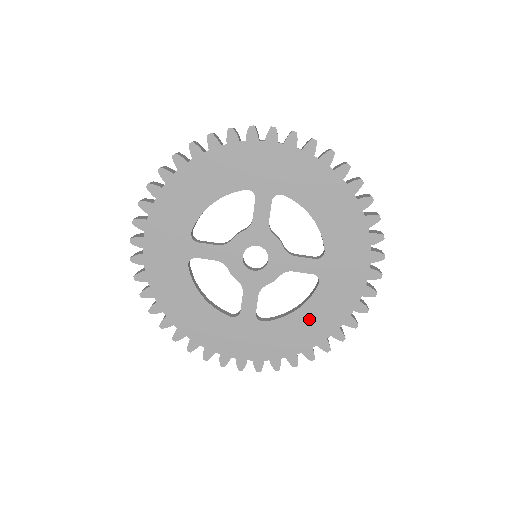
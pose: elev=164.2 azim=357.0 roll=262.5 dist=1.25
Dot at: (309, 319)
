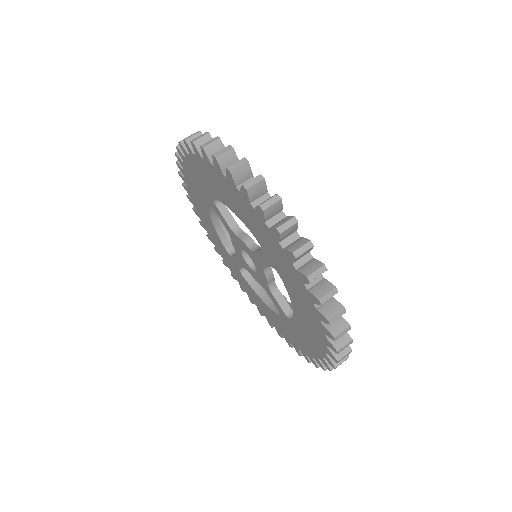
Dot at: (267, 310)
